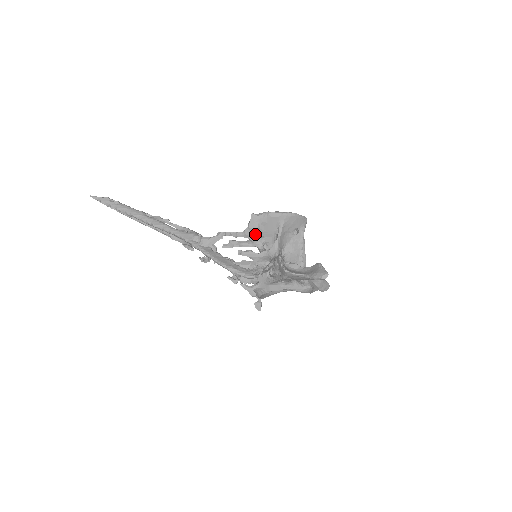
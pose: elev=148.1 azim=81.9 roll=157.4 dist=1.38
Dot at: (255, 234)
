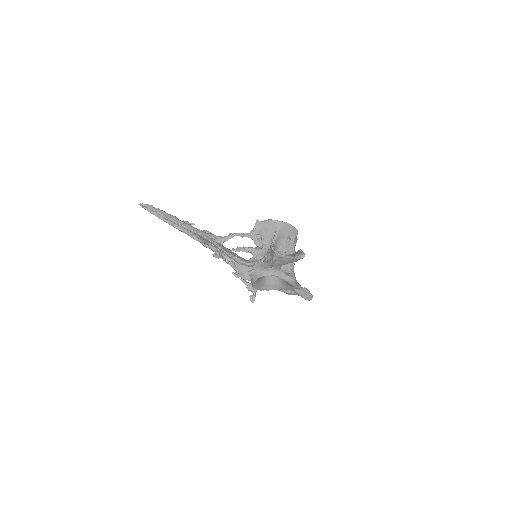
Dot at: (257, 237)
